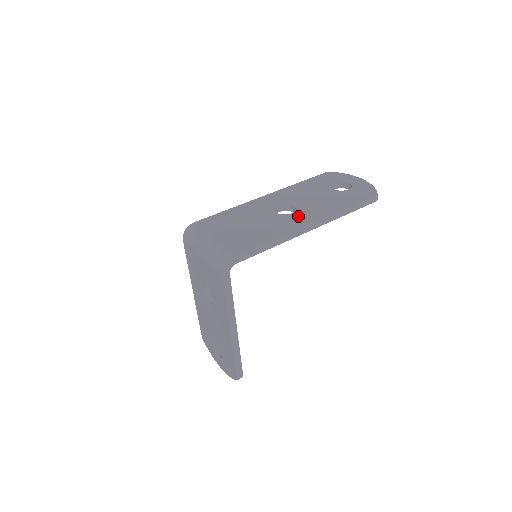
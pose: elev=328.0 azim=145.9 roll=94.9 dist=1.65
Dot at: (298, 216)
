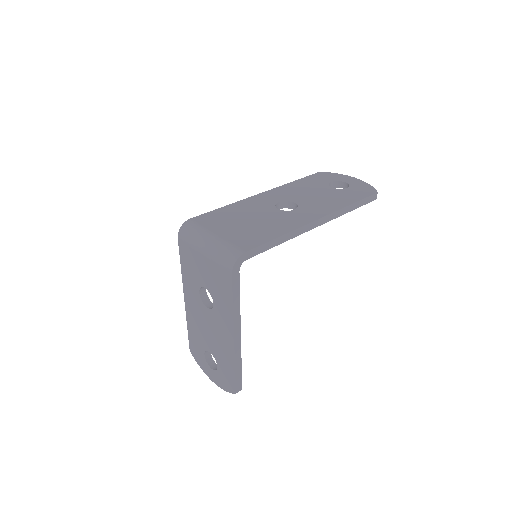
Dot at: (303, 212)
